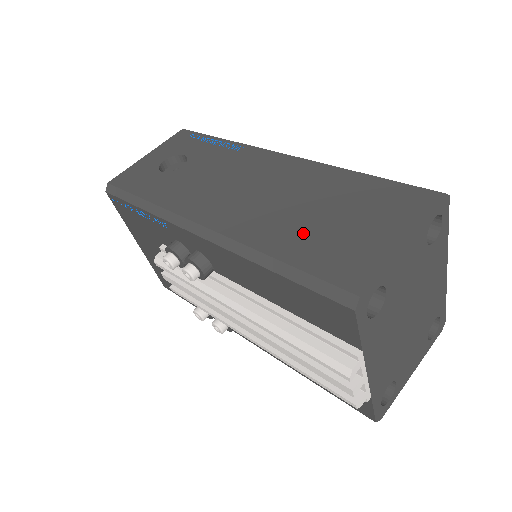
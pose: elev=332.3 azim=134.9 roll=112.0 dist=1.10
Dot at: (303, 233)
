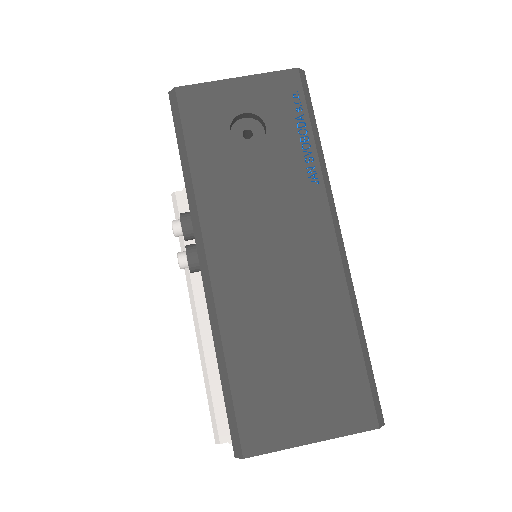
Dot at: (264, 361)
